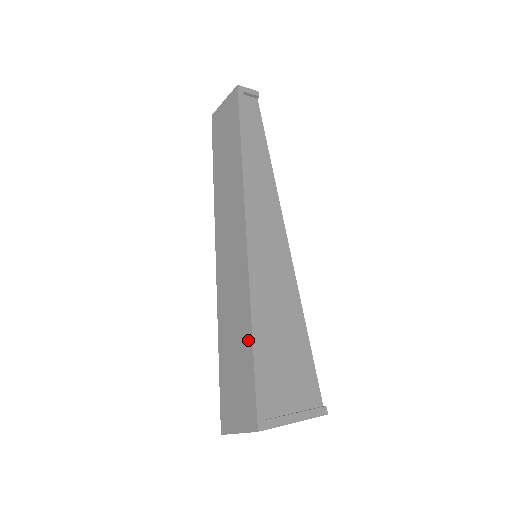
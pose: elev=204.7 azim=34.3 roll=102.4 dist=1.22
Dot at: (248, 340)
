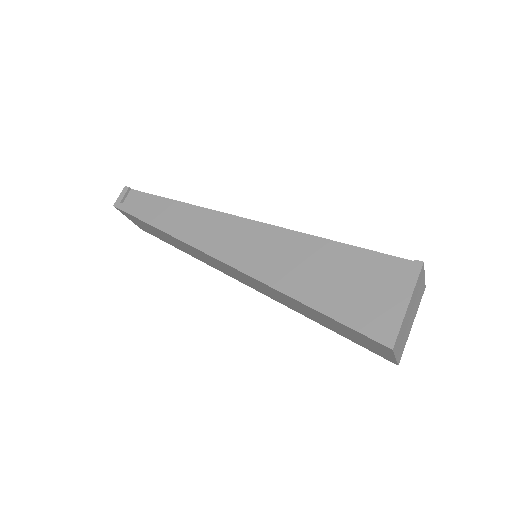
Dot at: (314, 311)
